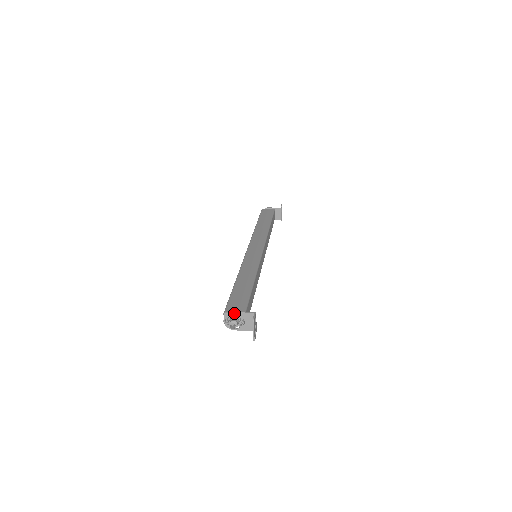
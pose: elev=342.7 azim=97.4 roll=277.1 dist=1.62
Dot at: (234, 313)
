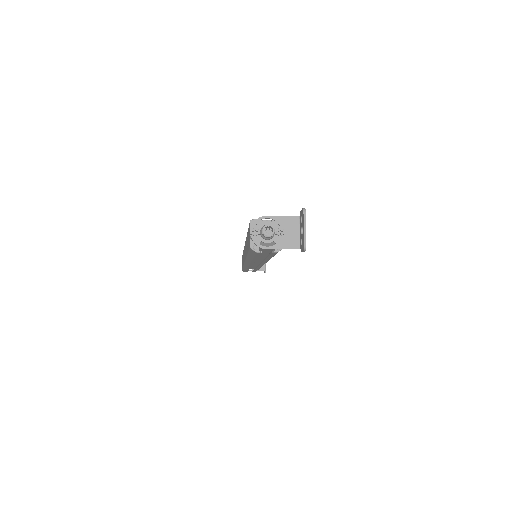
Dot at: (266, 223)
